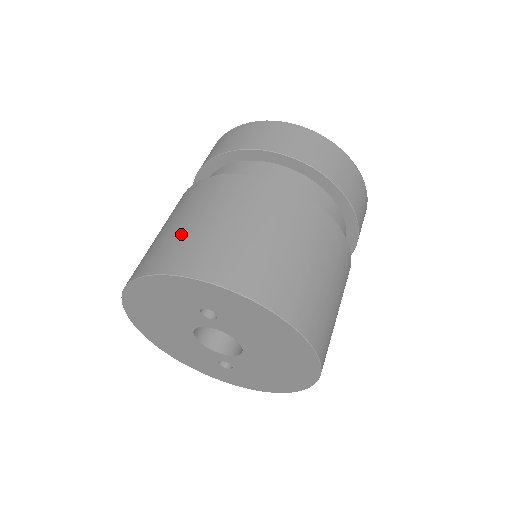
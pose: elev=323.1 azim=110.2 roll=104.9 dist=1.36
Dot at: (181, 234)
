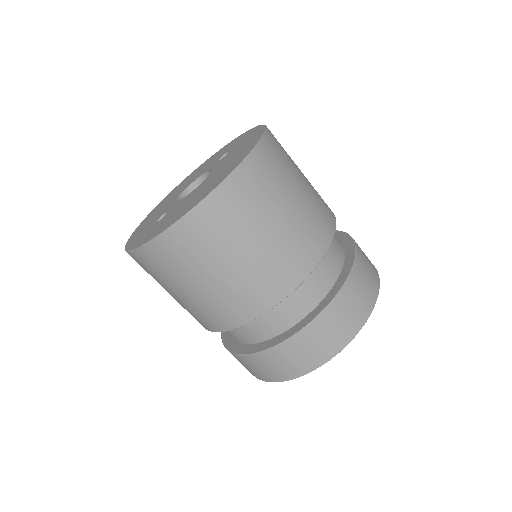
Dot at: occluded
